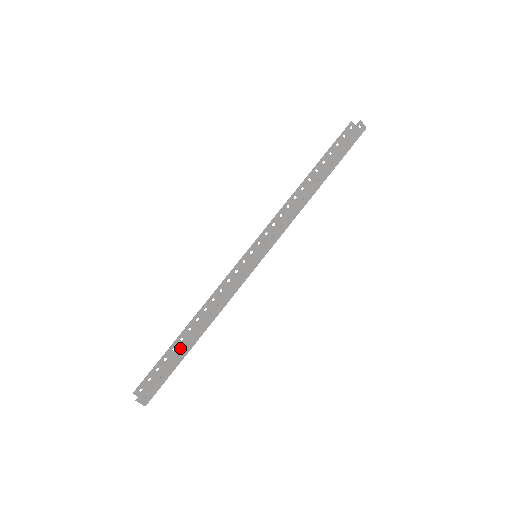
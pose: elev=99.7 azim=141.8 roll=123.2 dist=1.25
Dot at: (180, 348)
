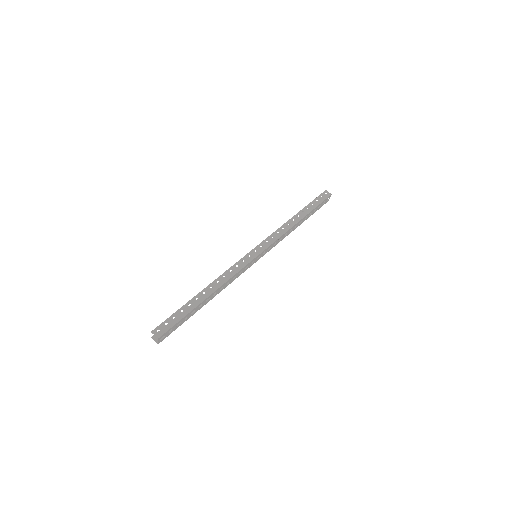
Dot at: (192, 301)
